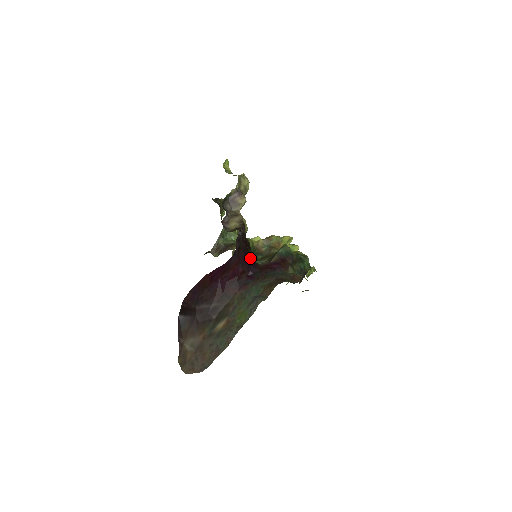
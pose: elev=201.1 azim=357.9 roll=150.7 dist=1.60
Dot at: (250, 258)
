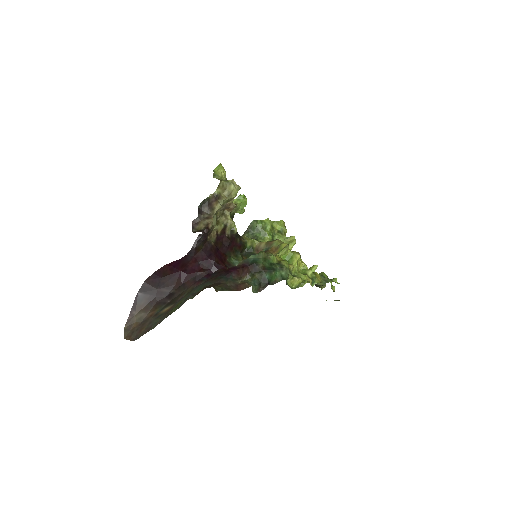
Dot at: (225, 258)
